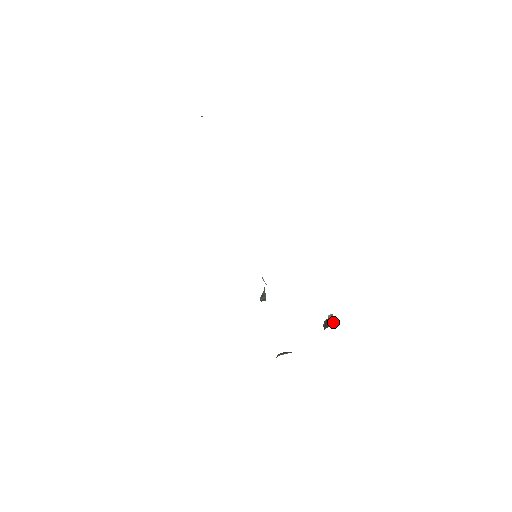
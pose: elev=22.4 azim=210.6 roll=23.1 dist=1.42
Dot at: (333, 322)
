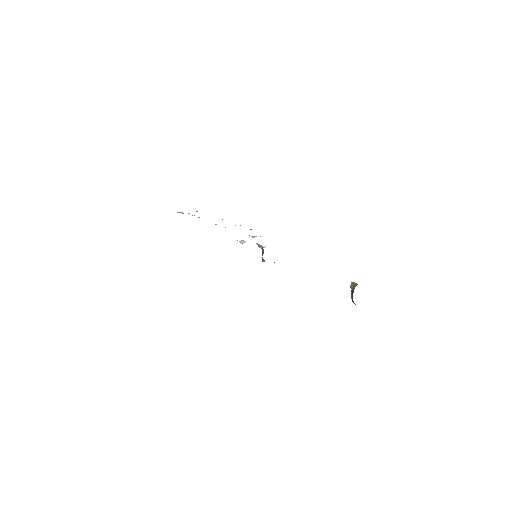
Dot at: (355, 286)
